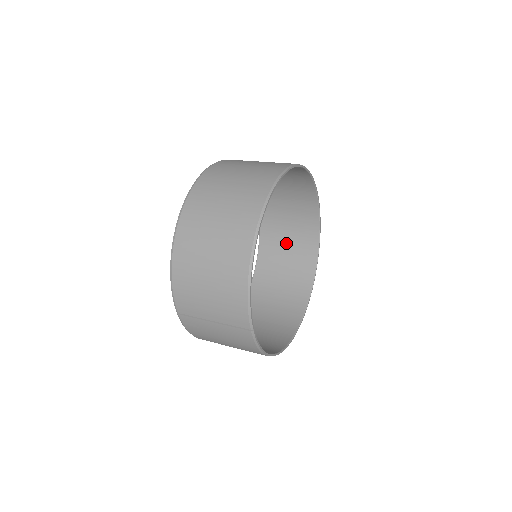
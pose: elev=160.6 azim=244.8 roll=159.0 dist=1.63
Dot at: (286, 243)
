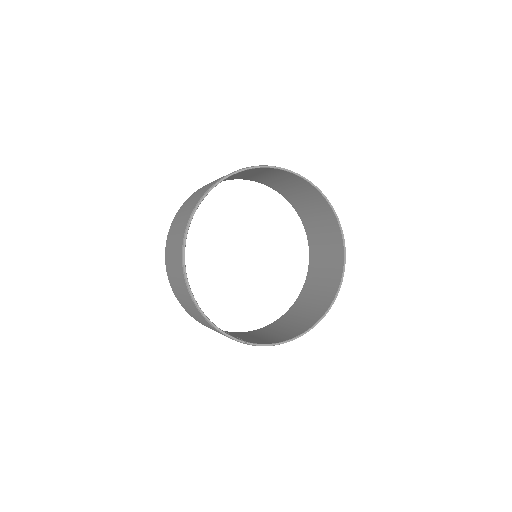
Dot at: (306, 203)
